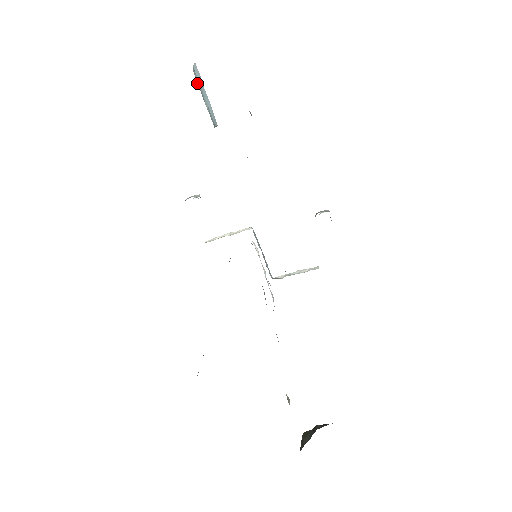
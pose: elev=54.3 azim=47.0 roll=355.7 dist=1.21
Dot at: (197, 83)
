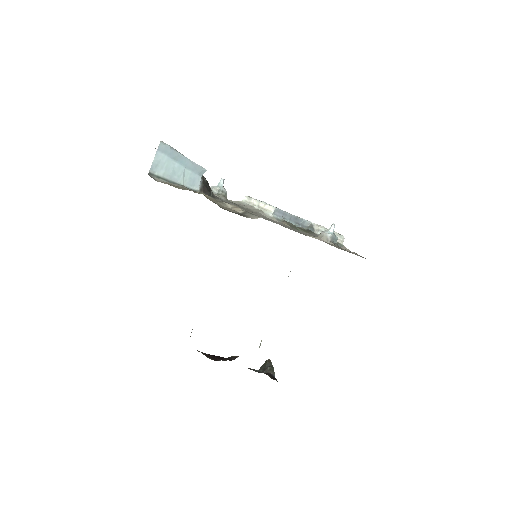
Dot at: (161, 174)
